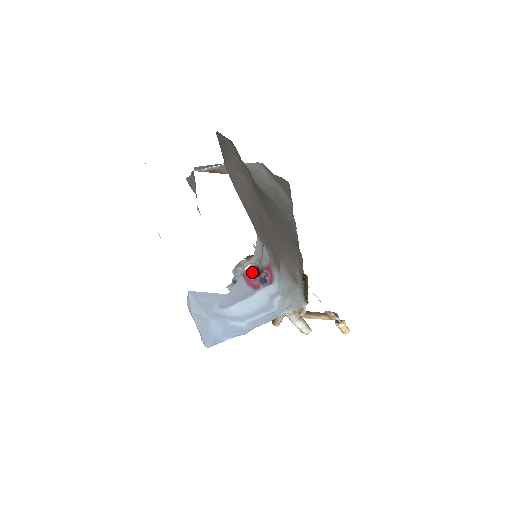
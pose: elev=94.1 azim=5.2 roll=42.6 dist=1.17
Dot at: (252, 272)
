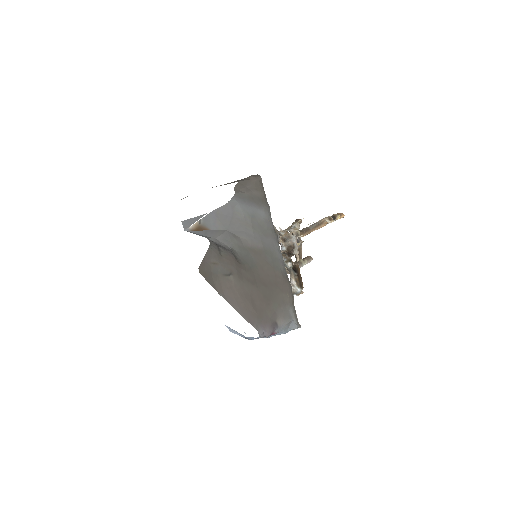
Dot at: occluded
